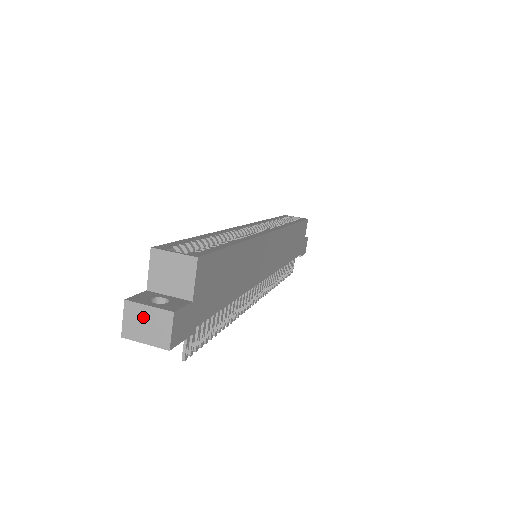
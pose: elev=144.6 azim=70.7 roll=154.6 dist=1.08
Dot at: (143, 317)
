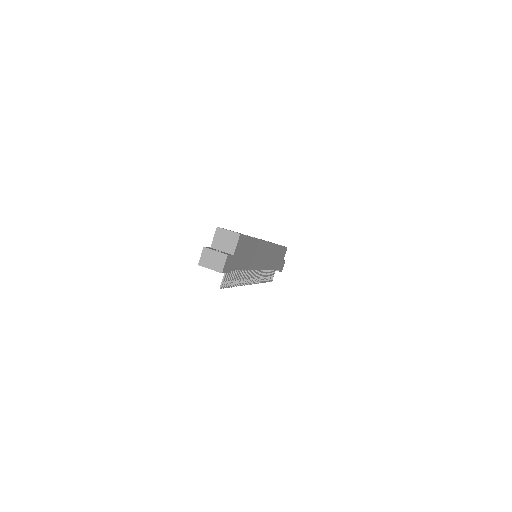
Dot at: (212, 256)
